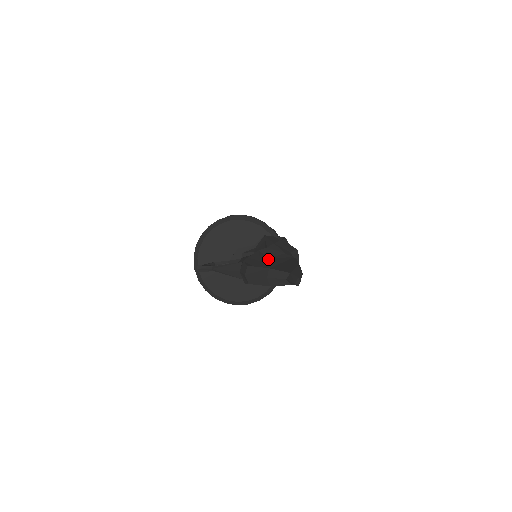
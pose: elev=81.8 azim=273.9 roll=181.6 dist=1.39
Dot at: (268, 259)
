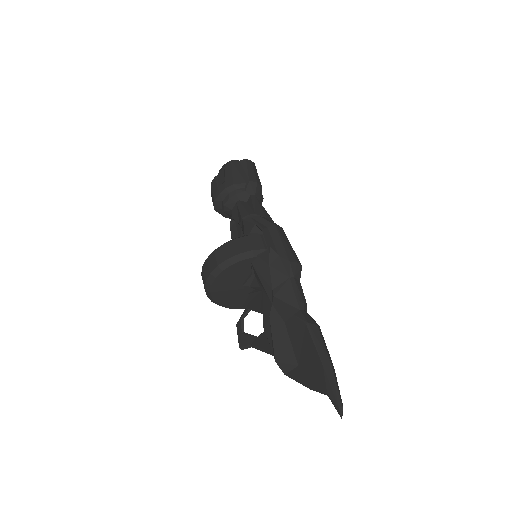
Dot at: (286, 328)
